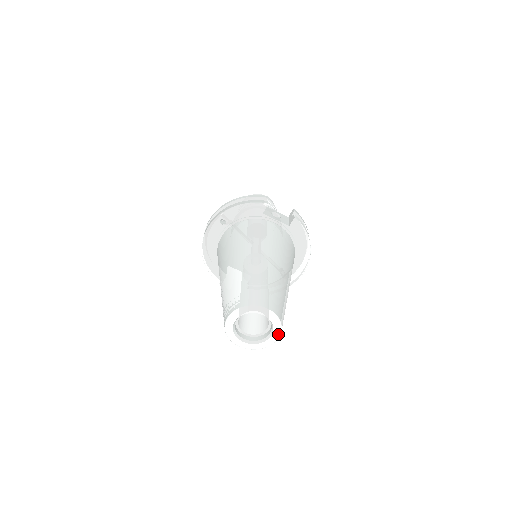
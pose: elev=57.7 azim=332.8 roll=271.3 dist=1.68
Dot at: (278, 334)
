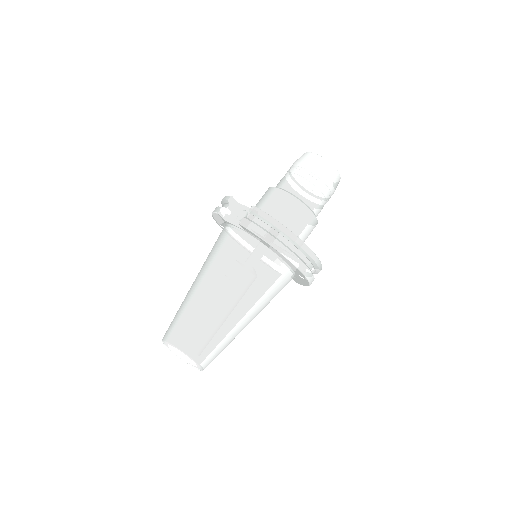
Dot at: (191, 365)
